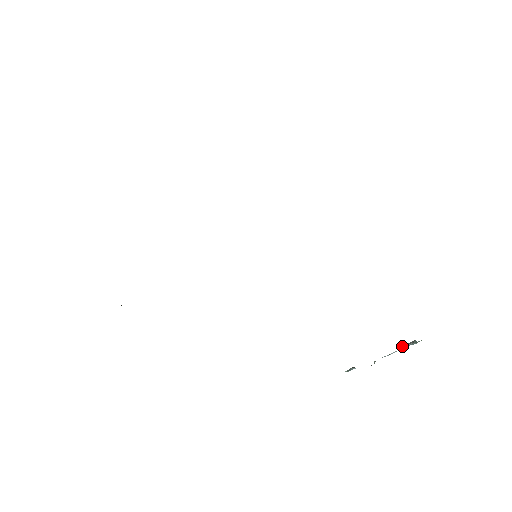
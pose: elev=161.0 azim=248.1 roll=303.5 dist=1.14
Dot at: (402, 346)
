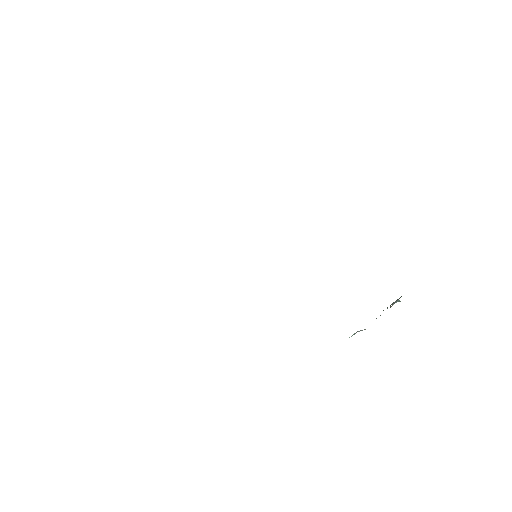
Dot at: (391, 306)
